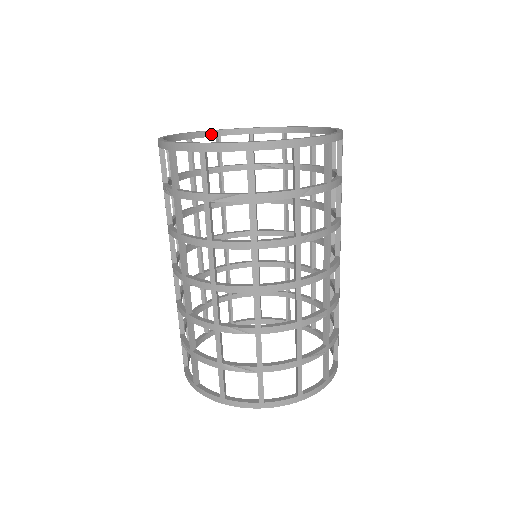
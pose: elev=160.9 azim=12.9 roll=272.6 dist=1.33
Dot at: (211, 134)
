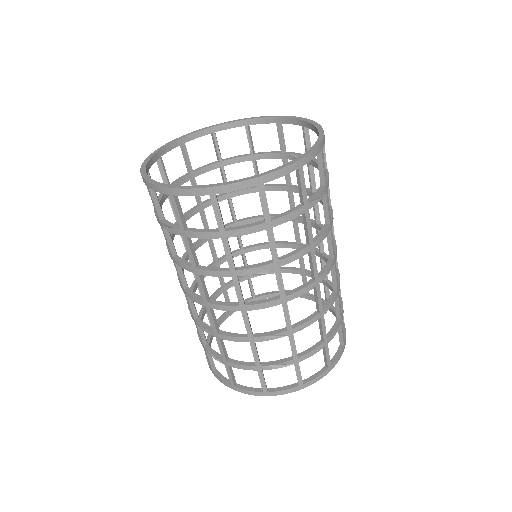
Dot at: (237, 124)
